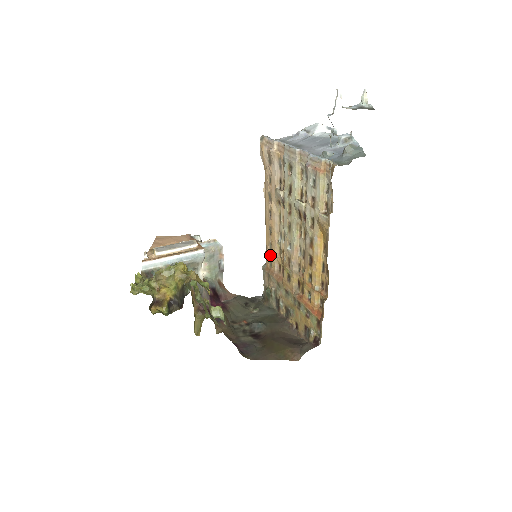
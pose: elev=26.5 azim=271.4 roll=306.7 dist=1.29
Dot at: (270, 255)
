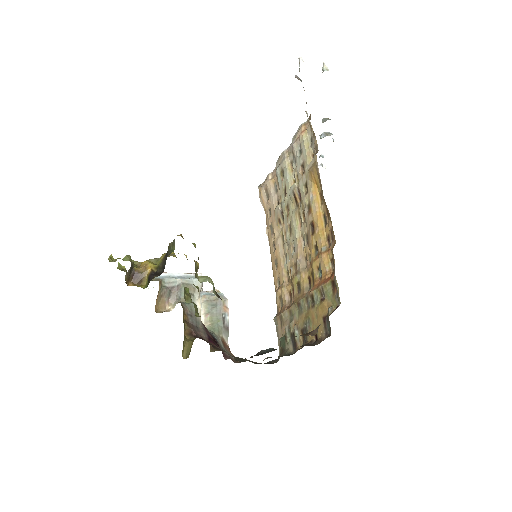
Dot at: (279, 291)
